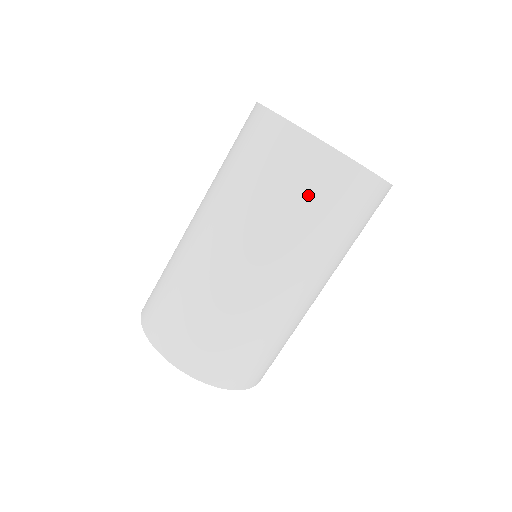
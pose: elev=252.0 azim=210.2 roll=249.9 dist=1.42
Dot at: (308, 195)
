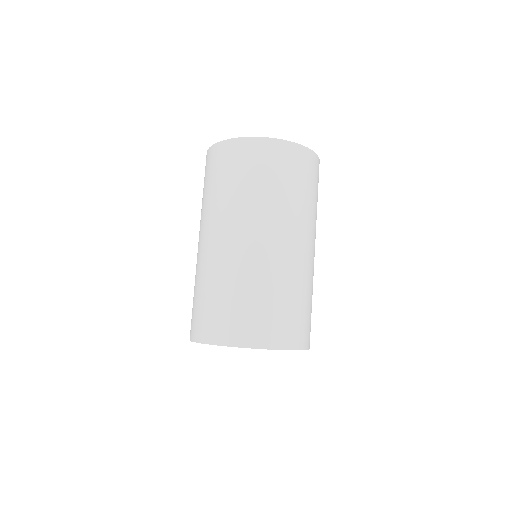
Dot at: (209, 178)
